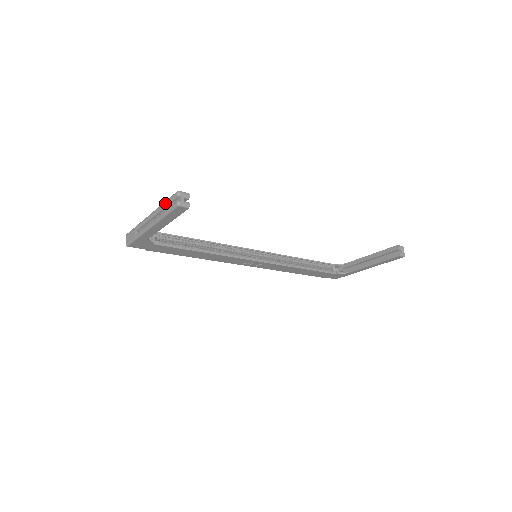
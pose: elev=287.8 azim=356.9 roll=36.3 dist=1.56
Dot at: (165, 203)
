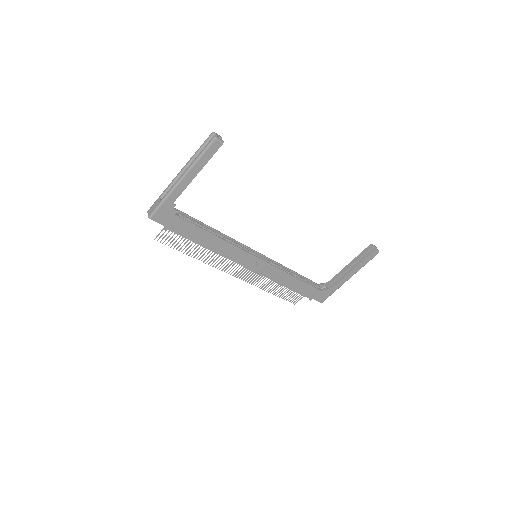
Dot at: (199, 149)
